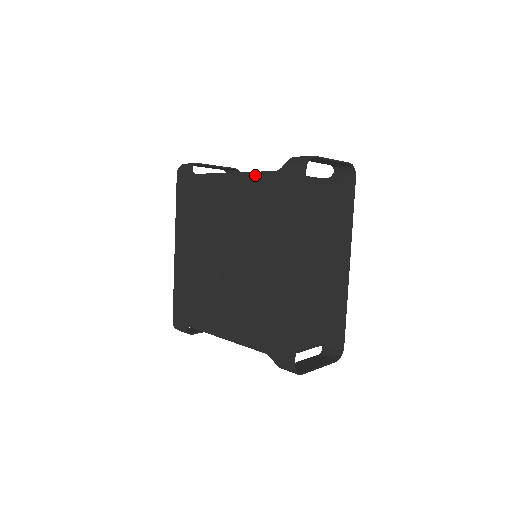
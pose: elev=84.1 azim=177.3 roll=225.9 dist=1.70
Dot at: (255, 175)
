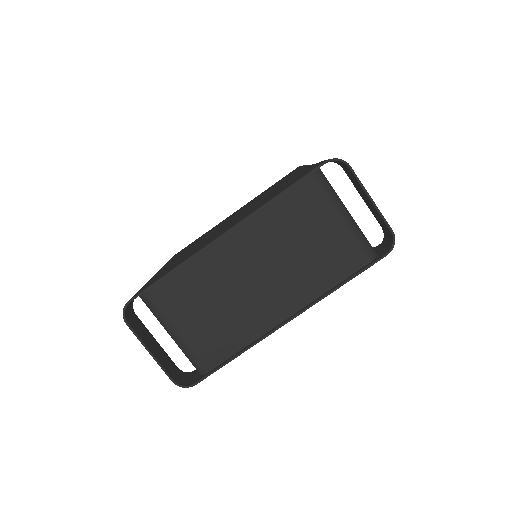
Dot at: (309, 166)
